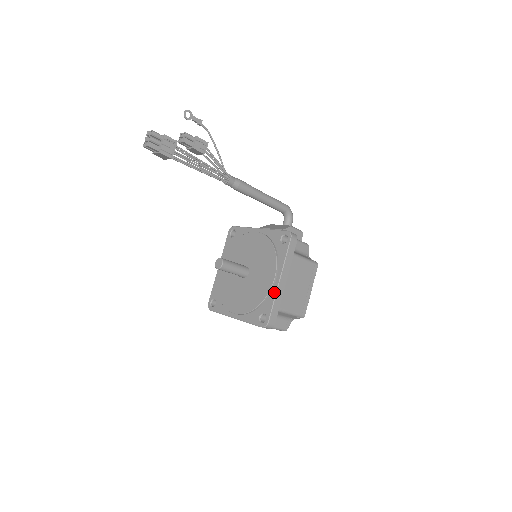
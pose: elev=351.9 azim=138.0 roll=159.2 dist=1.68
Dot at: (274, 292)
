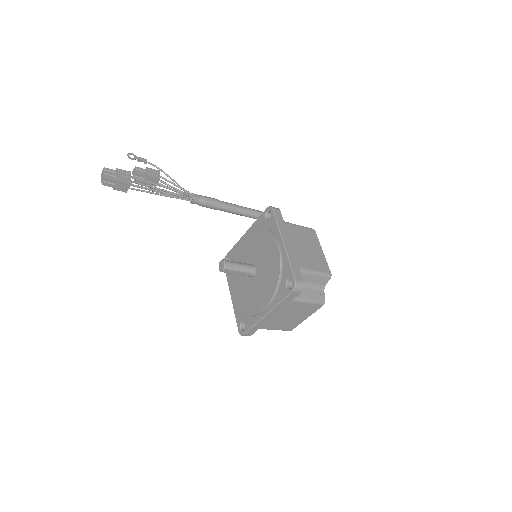
Dot at: (285, 255)
